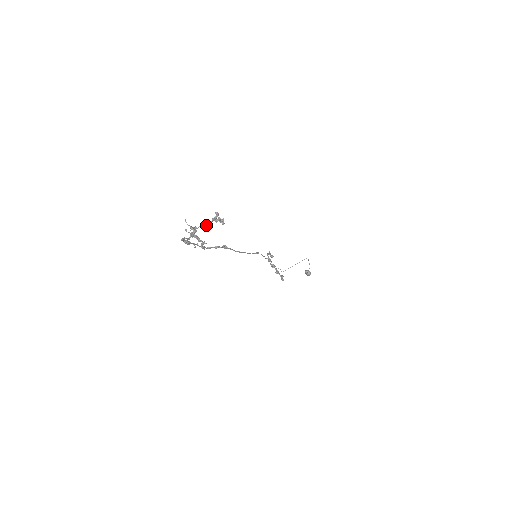
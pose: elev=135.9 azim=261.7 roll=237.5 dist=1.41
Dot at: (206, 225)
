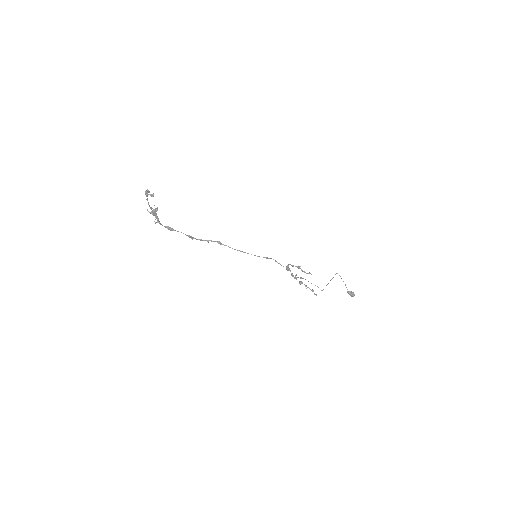
Dot at: (147, 200)
